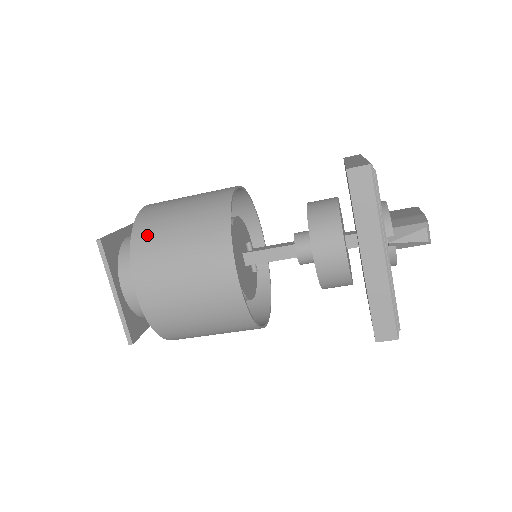
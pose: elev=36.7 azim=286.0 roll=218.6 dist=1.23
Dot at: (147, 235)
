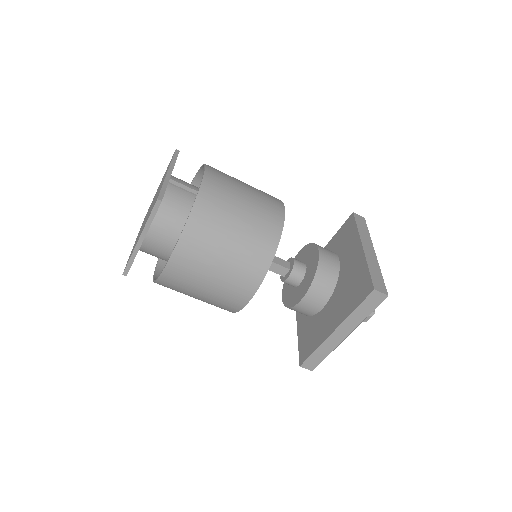
Dot at: (204, 223)
